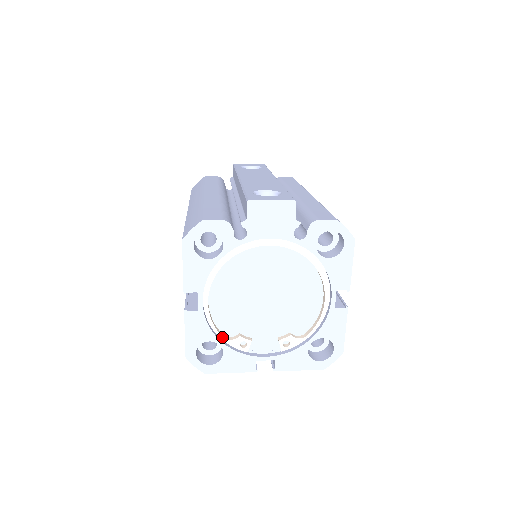
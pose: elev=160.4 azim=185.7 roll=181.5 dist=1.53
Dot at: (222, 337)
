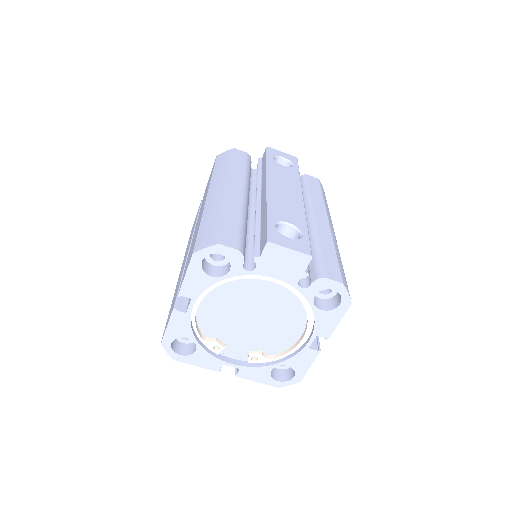
Dot at: (200, 337)
